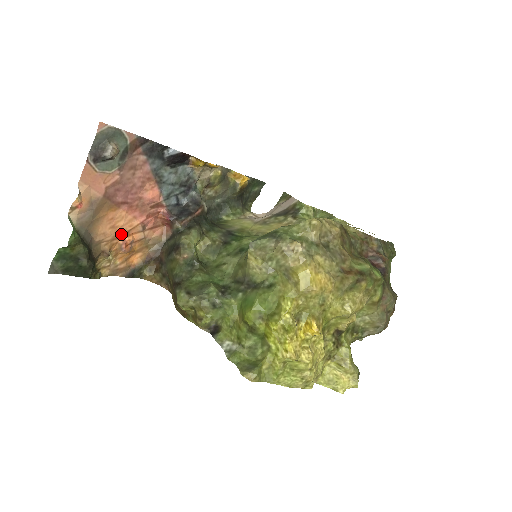
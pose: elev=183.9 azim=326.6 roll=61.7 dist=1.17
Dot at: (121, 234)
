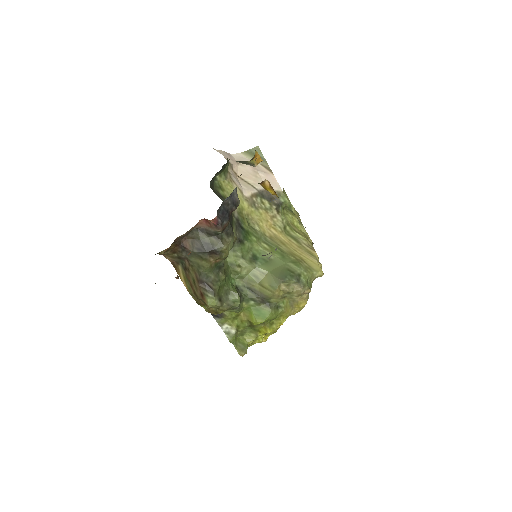
Dot at: occluded
